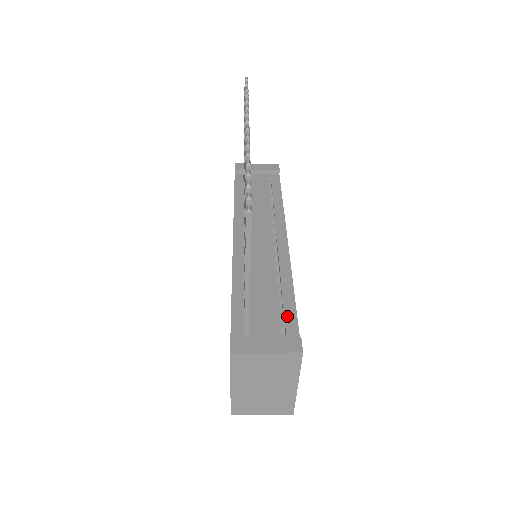
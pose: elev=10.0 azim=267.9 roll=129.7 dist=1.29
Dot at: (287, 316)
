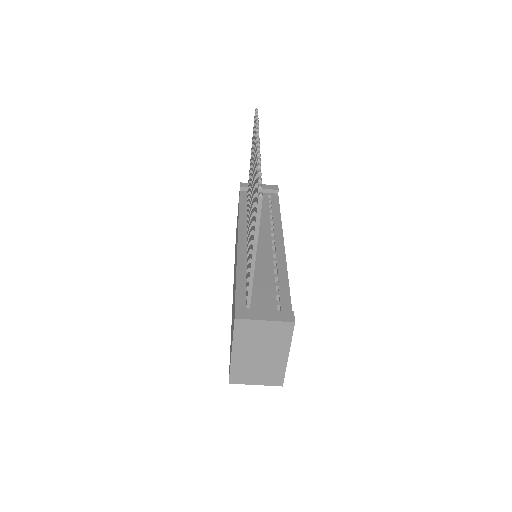
Dot at: (282, 297)
